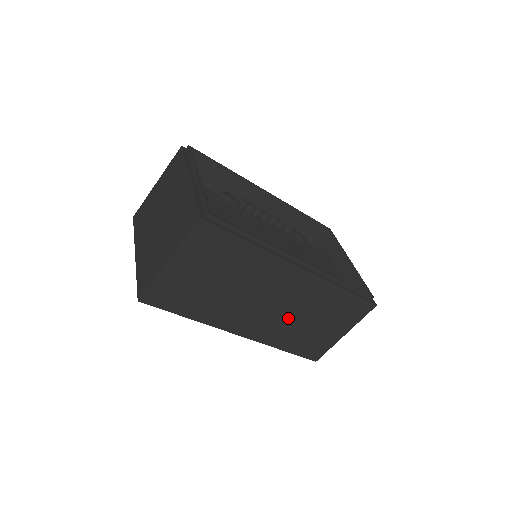
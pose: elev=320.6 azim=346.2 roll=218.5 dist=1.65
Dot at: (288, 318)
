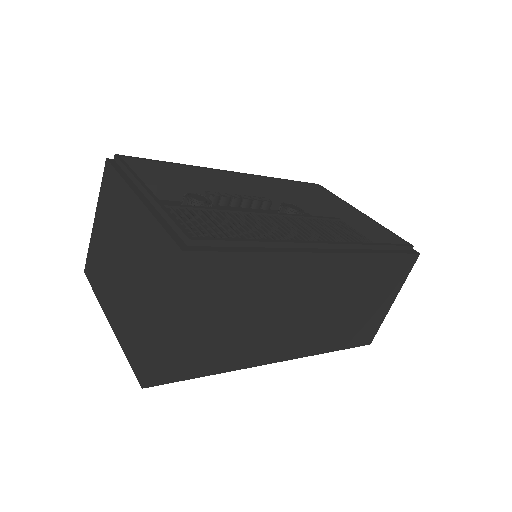
Dot at: (328, 315)
